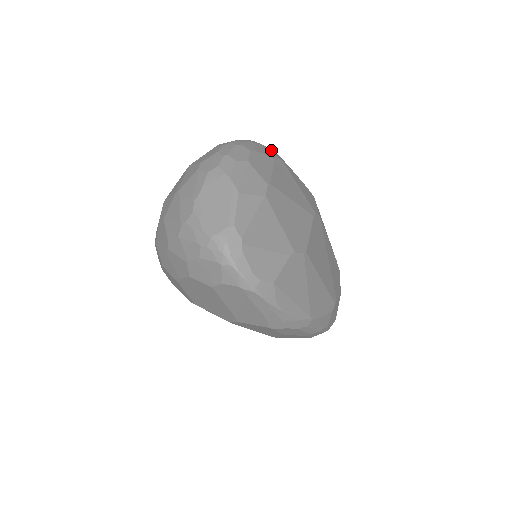
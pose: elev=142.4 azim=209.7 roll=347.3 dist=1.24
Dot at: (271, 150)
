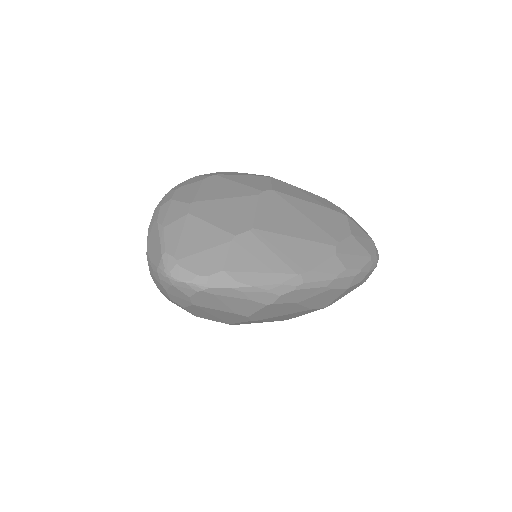
Dot at: (208, 174)
